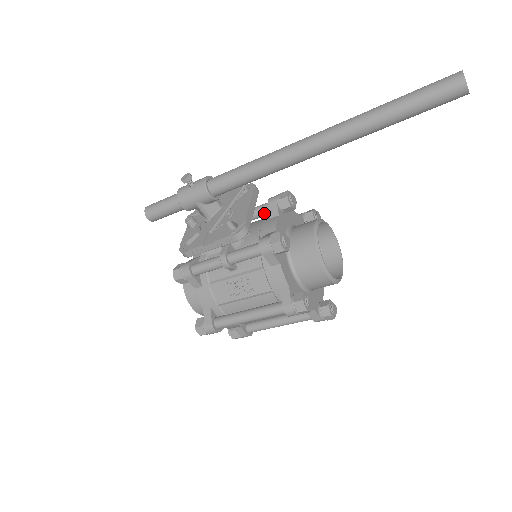
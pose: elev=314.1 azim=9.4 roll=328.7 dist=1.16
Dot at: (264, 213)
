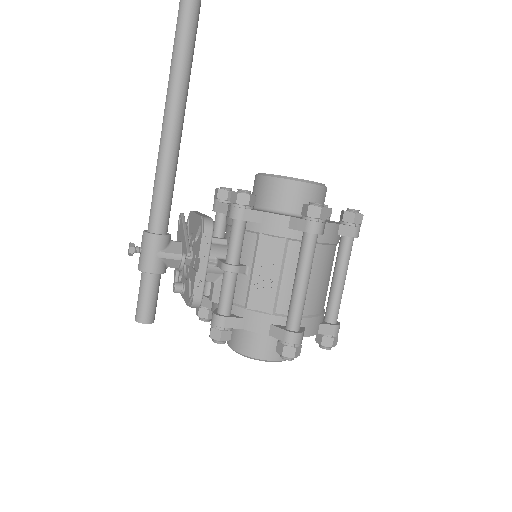
Dot at: (222, 223)
